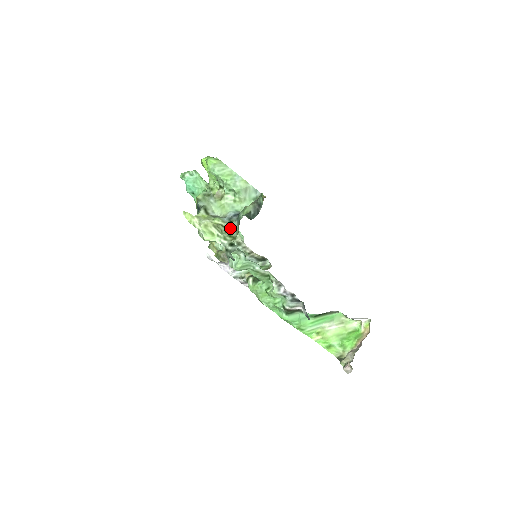
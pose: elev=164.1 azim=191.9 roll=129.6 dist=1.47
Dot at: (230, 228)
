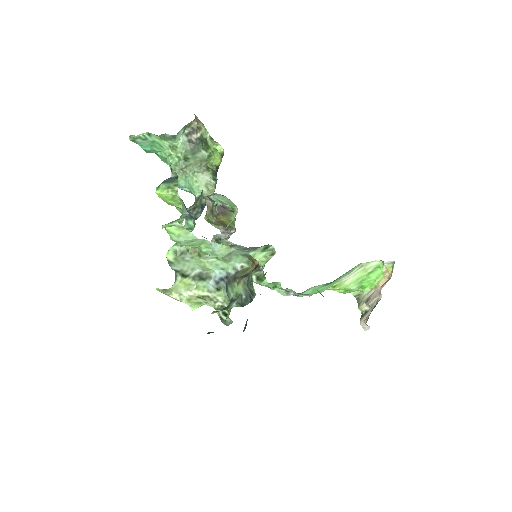
Dot at: (219, 300)
